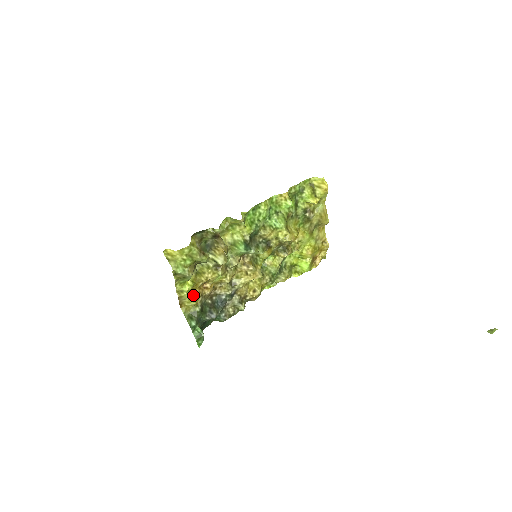
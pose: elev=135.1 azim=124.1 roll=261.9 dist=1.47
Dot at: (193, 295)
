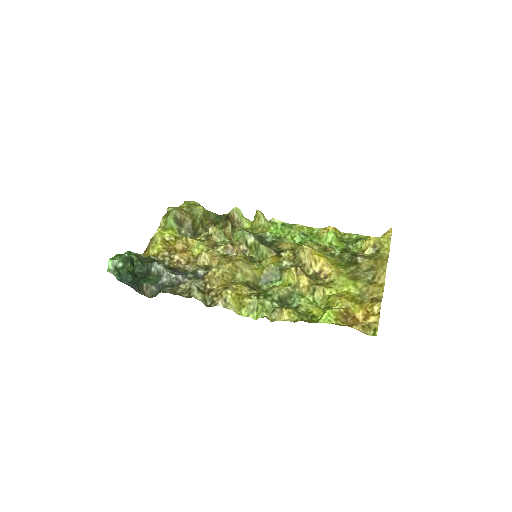
Dot at: (162, 241)
